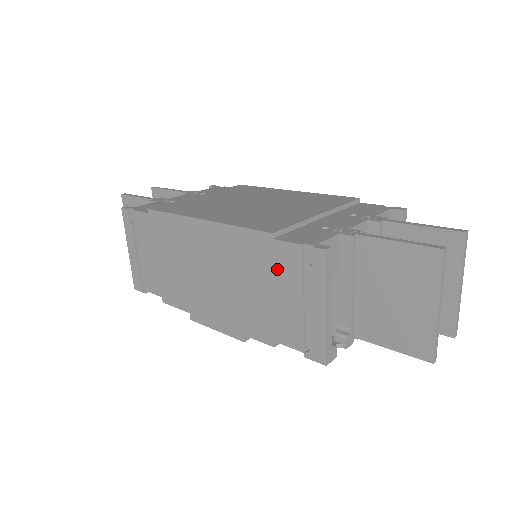
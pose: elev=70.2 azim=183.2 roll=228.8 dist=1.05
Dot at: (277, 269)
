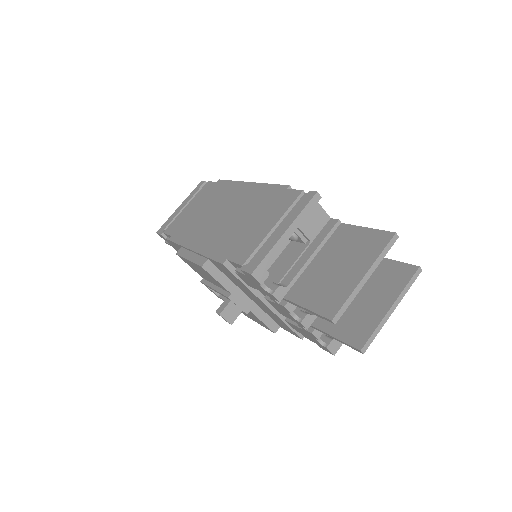
Dot at: (273, 207)
